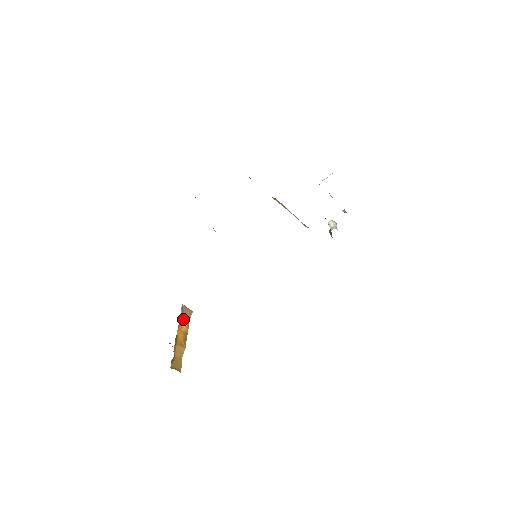
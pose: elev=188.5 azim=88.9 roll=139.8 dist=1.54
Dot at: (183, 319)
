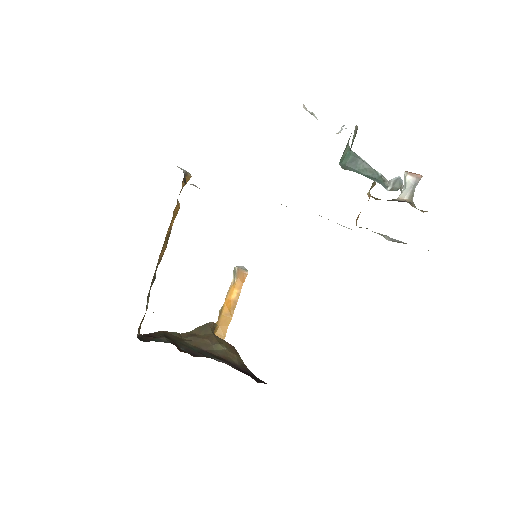
Dot at: (235, 284)
